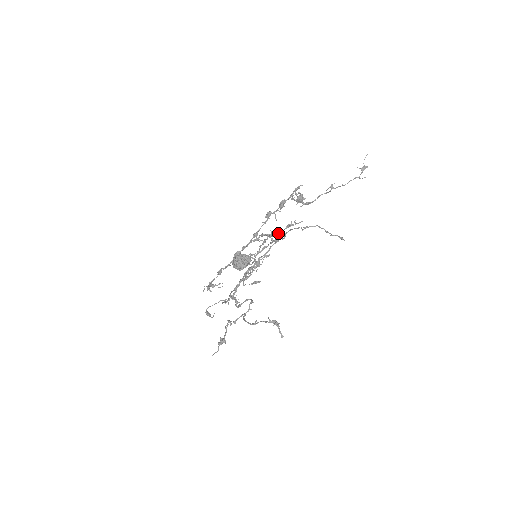
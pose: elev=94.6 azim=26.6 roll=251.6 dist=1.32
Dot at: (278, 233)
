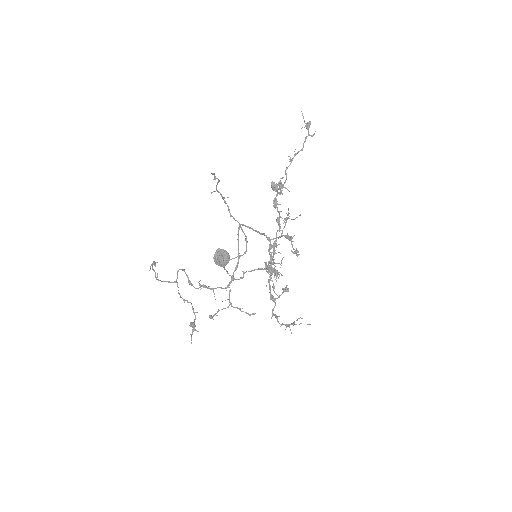
Dot at: (282, 231)
